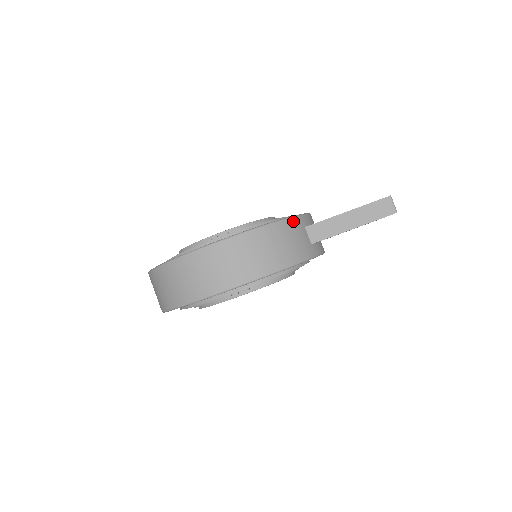
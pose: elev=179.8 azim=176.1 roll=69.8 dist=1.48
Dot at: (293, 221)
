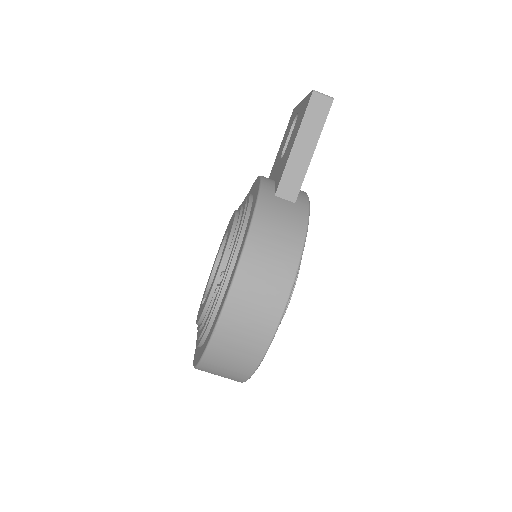
Dot at: (262, 204)
